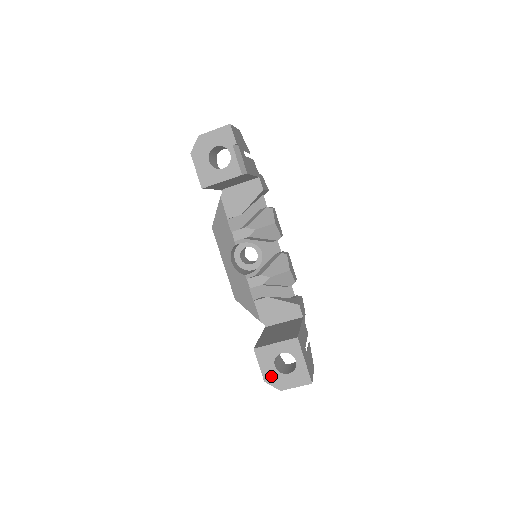
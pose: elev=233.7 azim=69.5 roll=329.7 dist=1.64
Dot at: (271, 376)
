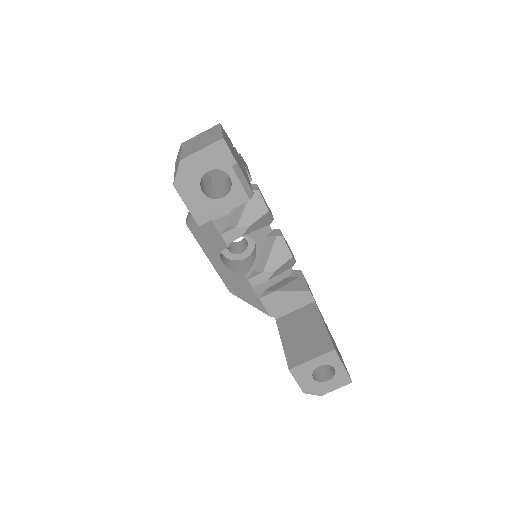
Dot at: (310, 387)
